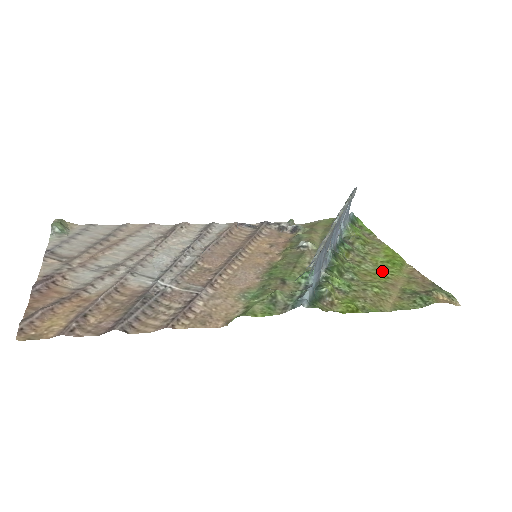
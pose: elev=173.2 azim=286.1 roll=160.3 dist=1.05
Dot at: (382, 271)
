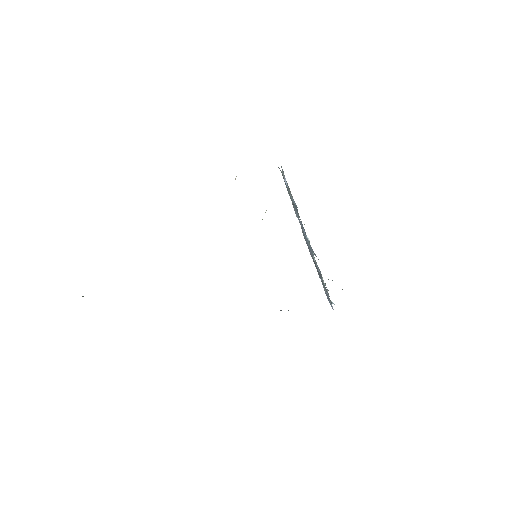
Dot at: occluded
